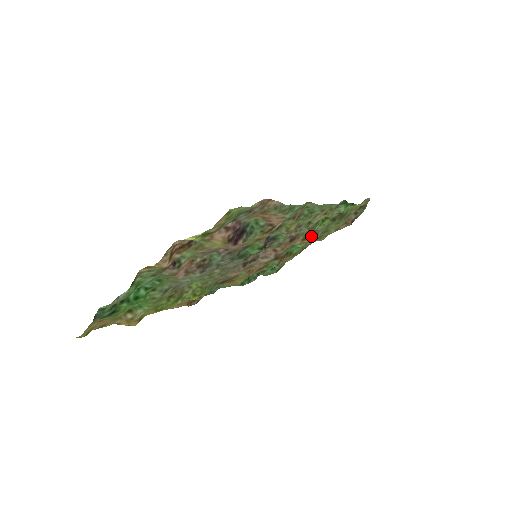
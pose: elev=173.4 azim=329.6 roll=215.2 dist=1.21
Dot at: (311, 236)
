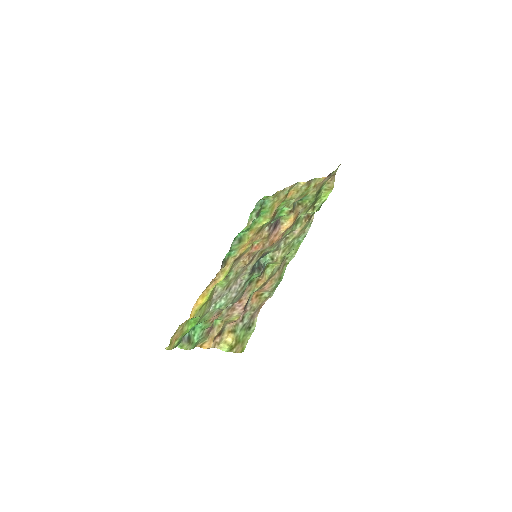
Dot at: (293, 222)
